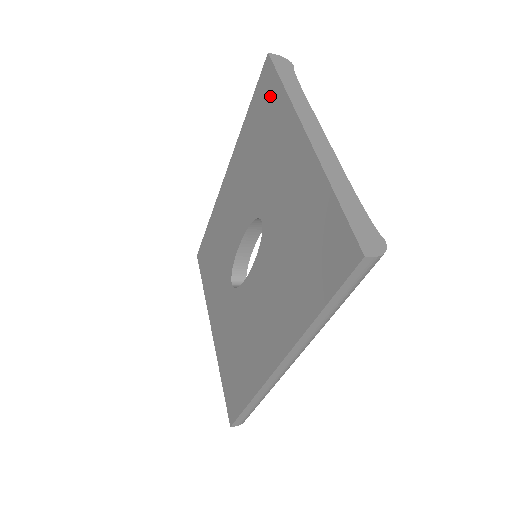
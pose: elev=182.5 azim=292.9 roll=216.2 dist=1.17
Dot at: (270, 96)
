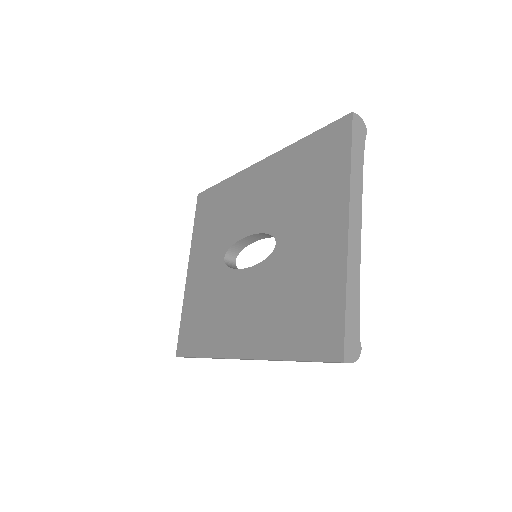
Dot at: (335, 153)
